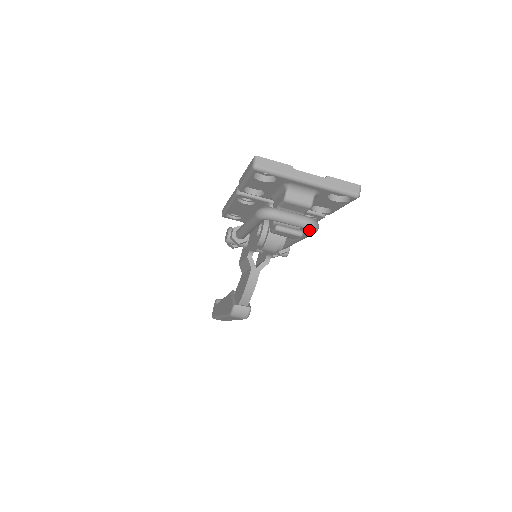
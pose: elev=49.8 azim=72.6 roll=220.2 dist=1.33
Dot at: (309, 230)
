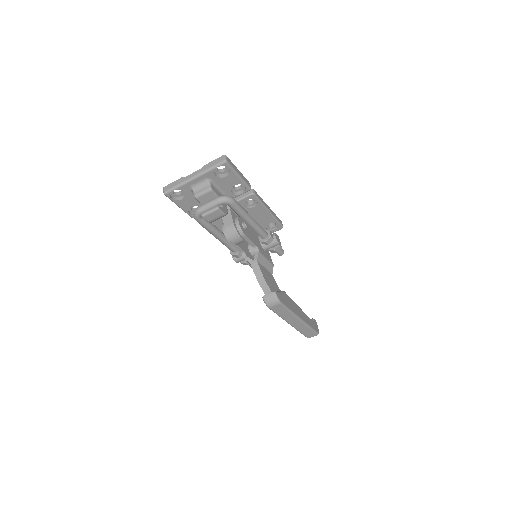
Dot at: (224, 203)
